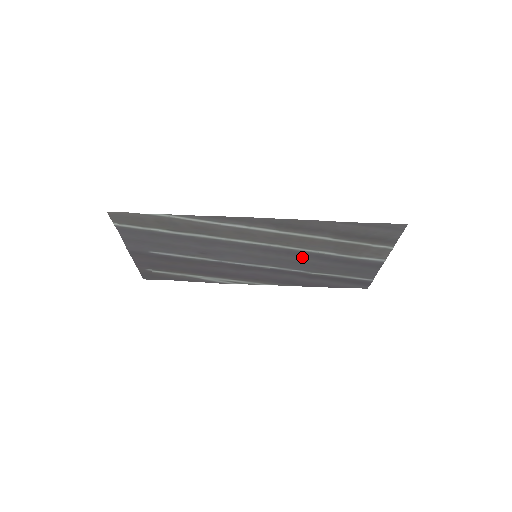
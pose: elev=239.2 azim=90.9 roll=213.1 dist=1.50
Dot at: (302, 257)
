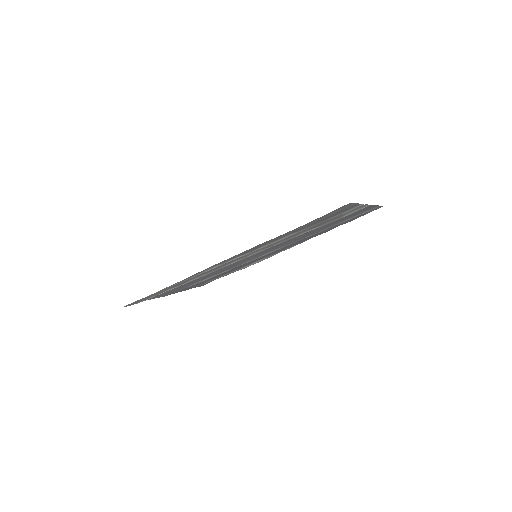
Dot at: (293, 238)
